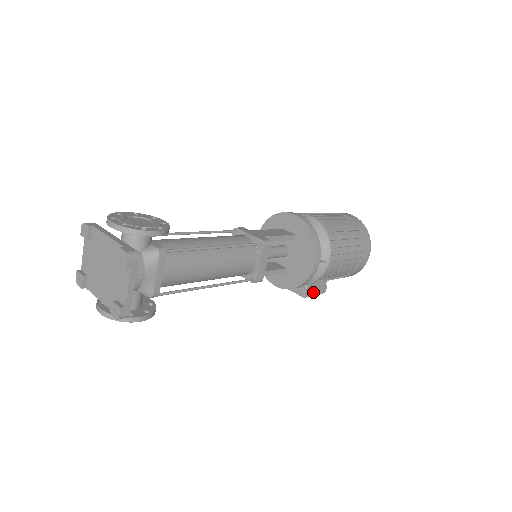
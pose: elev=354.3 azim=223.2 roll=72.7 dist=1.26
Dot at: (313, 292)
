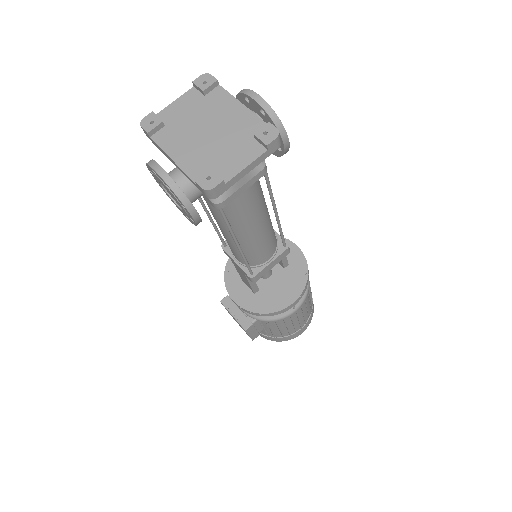
Dot at: (252, 331)
